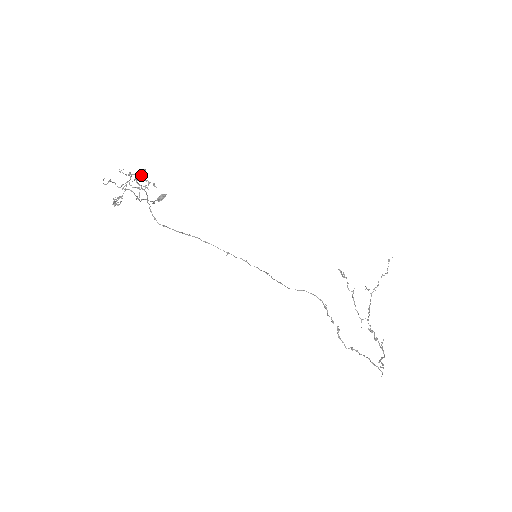
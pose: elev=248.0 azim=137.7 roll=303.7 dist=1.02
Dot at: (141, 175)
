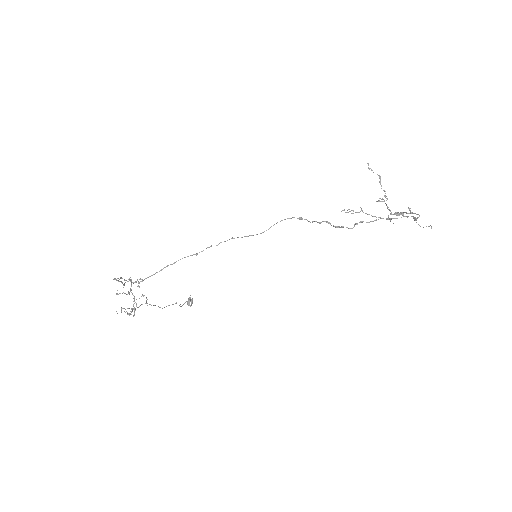
Dot at: occluded
